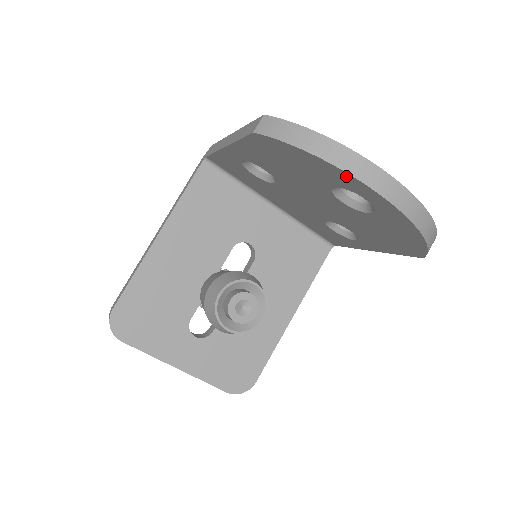
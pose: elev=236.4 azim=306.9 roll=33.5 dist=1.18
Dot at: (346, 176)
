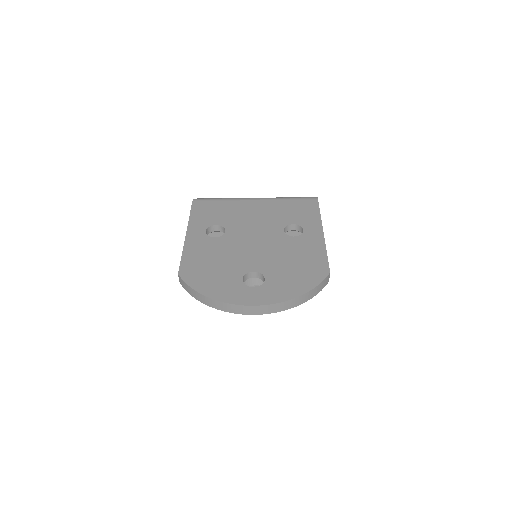
Dot at: occluded
